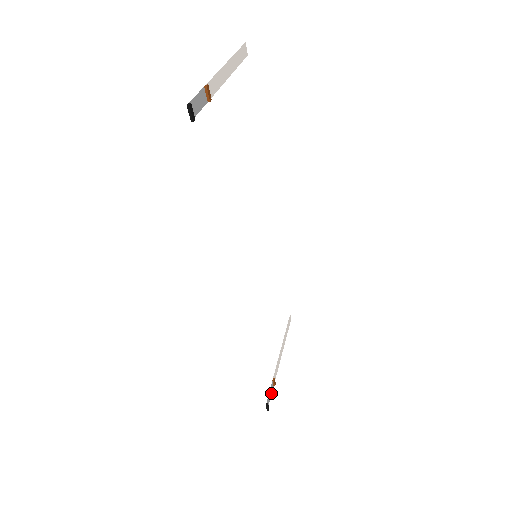
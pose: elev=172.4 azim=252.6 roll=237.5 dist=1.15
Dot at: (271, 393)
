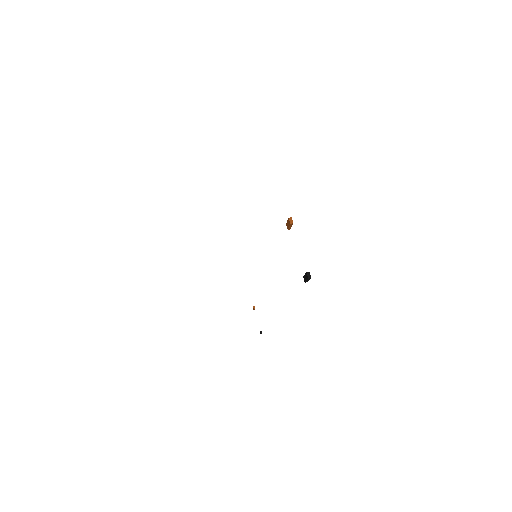
Dot at: occluded
